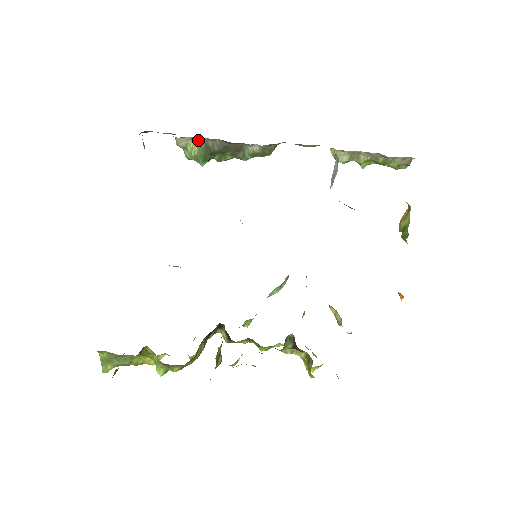
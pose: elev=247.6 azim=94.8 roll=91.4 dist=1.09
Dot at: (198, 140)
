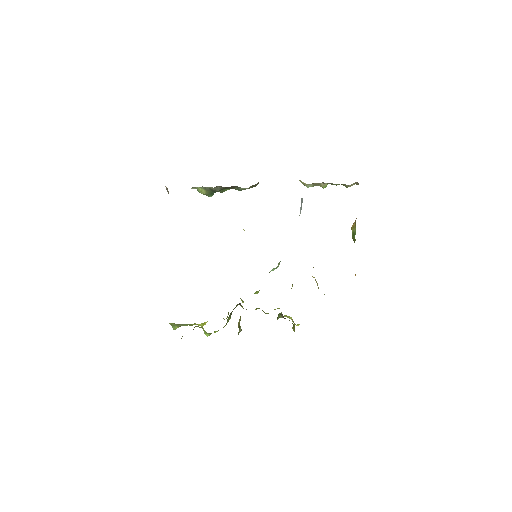
Dot at: (204, 187)
